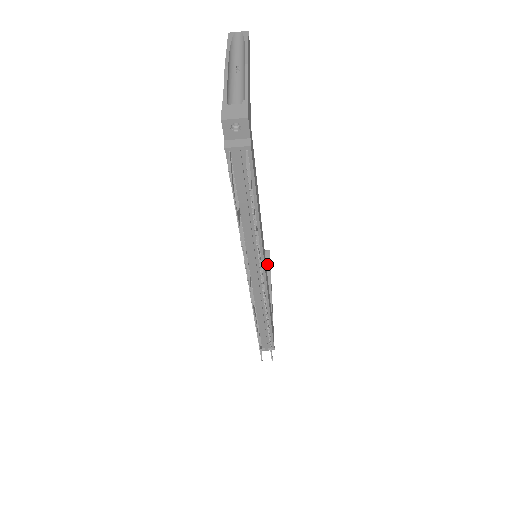
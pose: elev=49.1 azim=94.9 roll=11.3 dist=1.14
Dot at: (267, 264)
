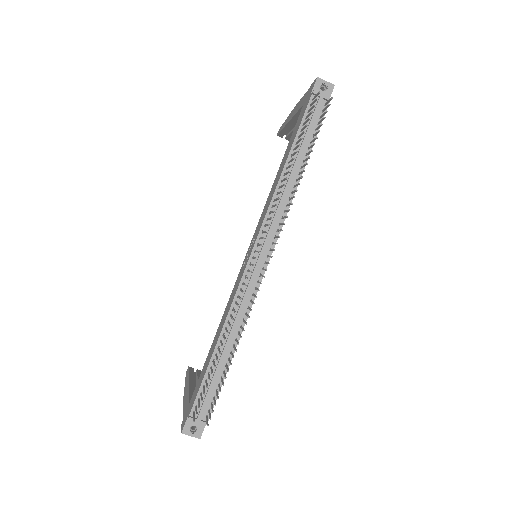
Dot at: occluded
